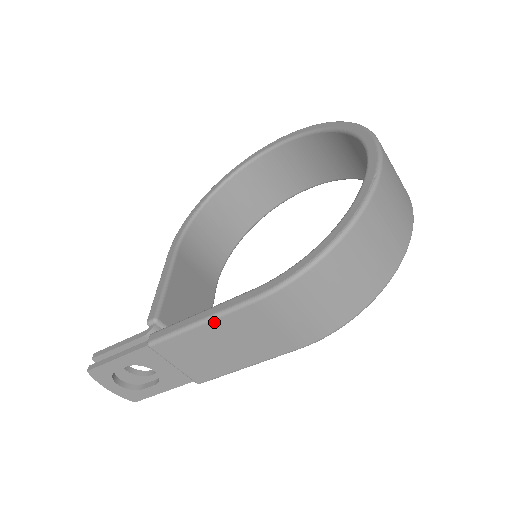
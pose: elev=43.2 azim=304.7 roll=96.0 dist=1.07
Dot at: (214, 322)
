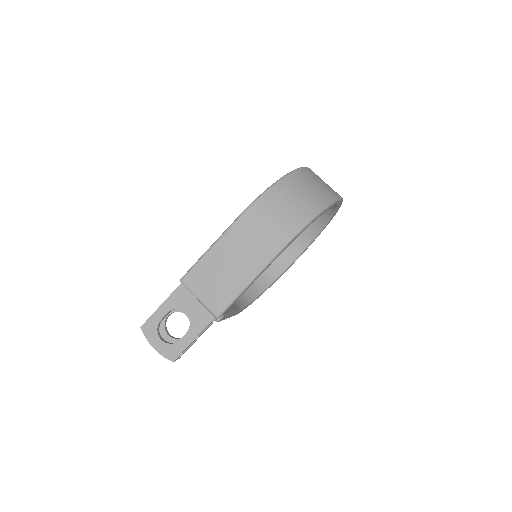
Dot at: (218, 243)
